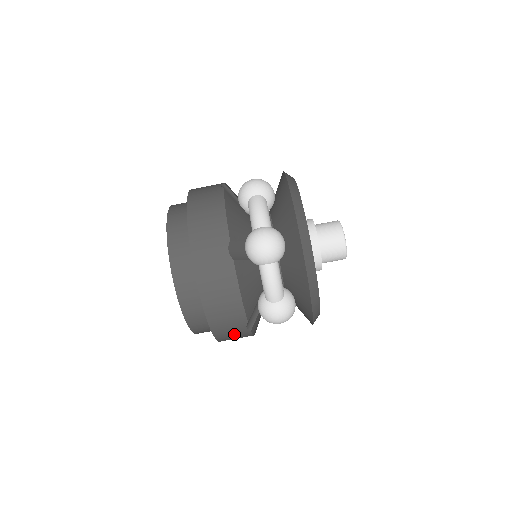
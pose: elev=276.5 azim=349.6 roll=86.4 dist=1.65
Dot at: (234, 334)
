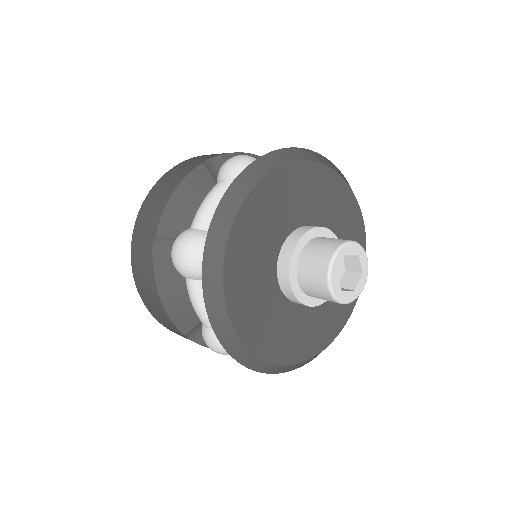
Dot at: (143, 260)
